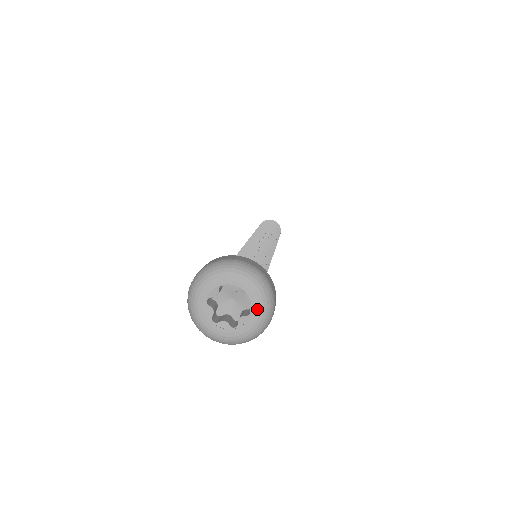
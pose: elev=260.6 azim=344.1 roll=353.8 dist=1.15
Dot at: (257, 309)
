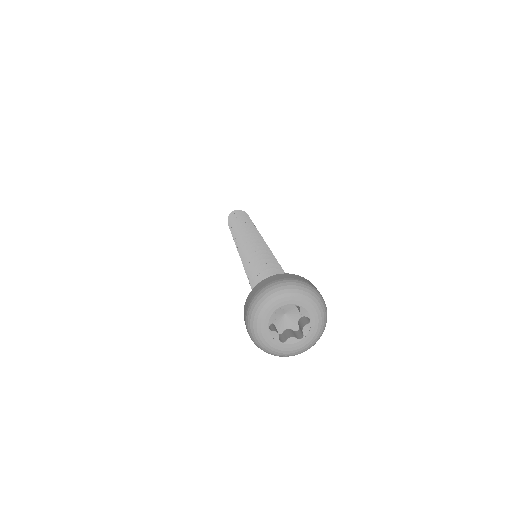
Dot at: (309, 339)
